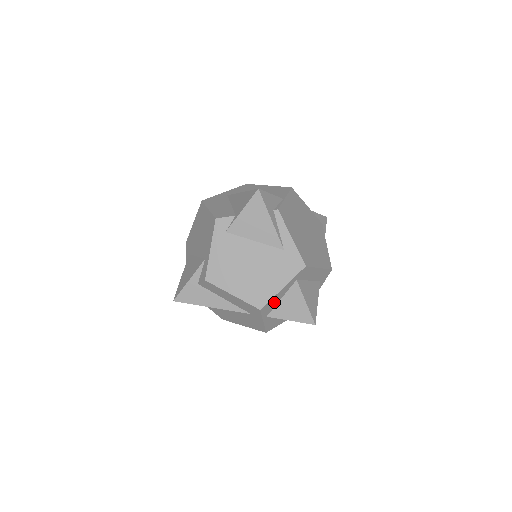
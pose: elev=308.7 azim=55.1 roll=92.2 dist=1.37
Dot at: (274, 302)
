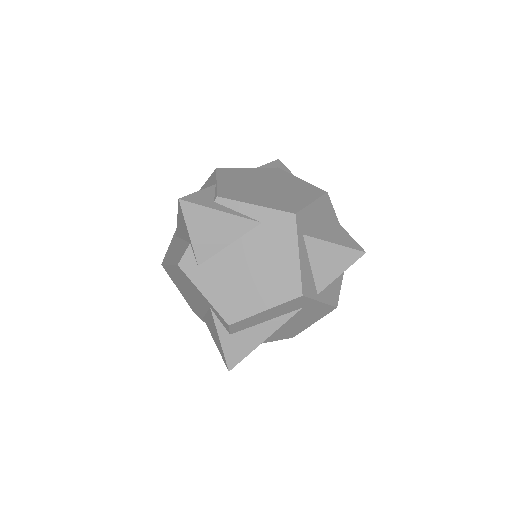
Dot at: (307, 275)
